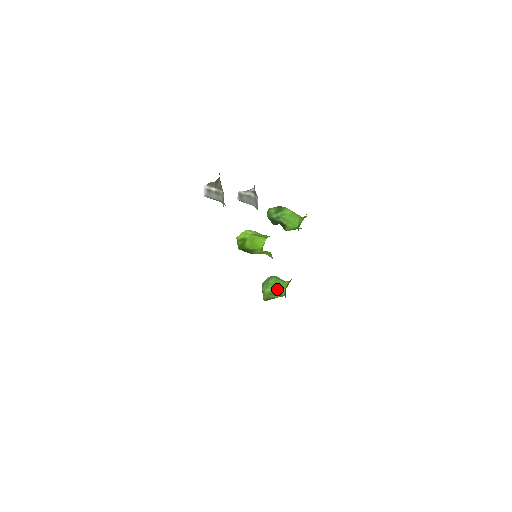
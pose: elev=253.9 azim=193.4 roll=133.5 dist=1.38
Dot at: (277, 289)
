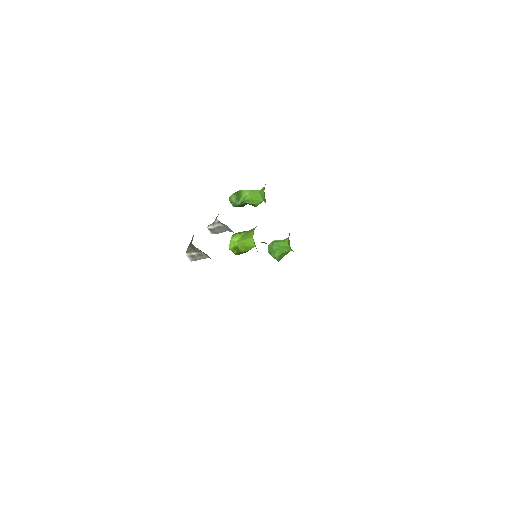
Dot at: (283, 250)
